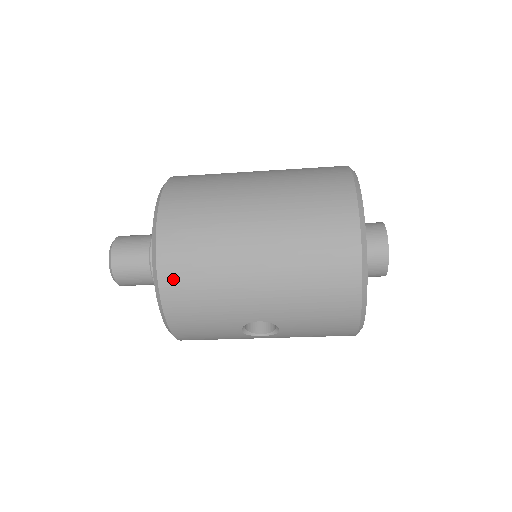
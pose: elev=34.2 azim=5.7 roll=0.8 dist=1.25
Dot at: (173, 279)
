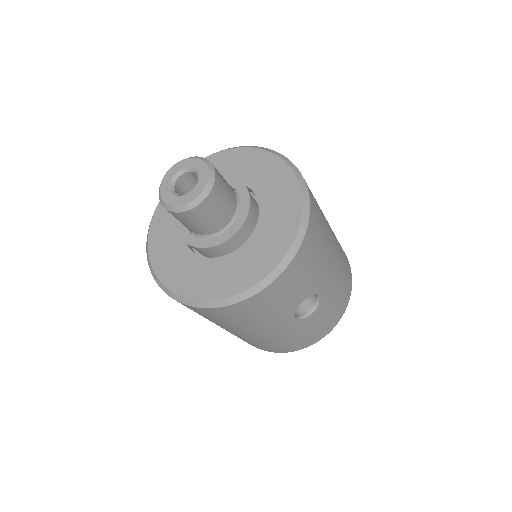
Dot at: (314, 219)
